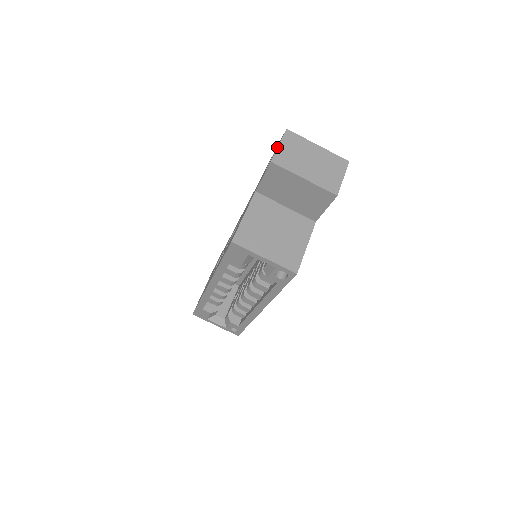
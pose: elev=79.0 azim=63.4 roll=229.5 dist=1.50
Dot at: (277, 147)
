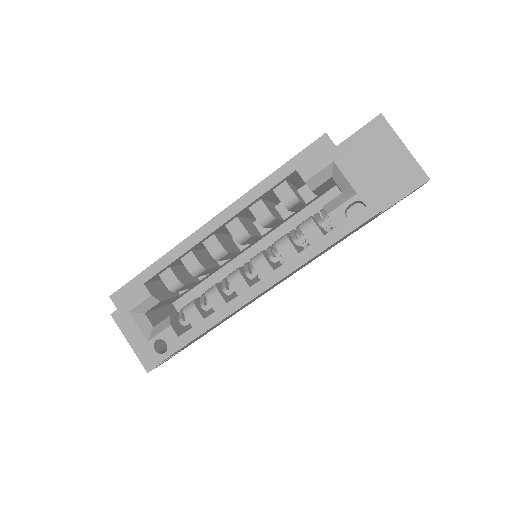
Dot at: occluded
